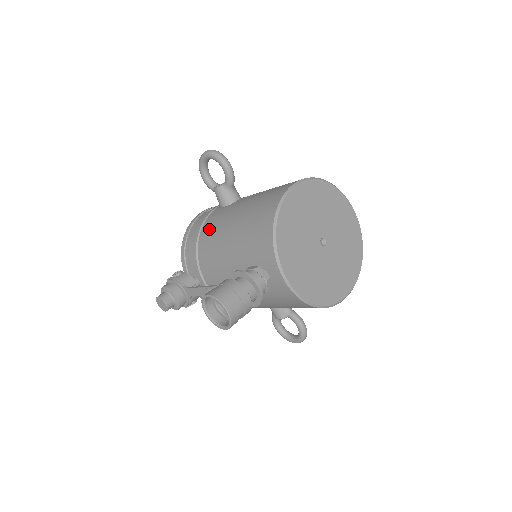
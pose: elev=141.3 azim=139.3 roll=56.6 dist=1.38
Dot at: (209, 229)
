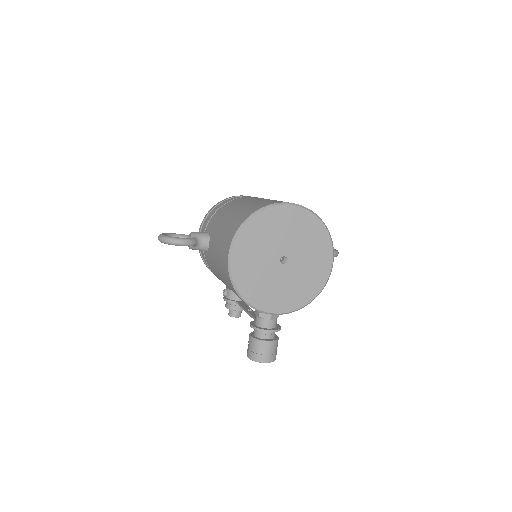
Dot at: (213, 272)
